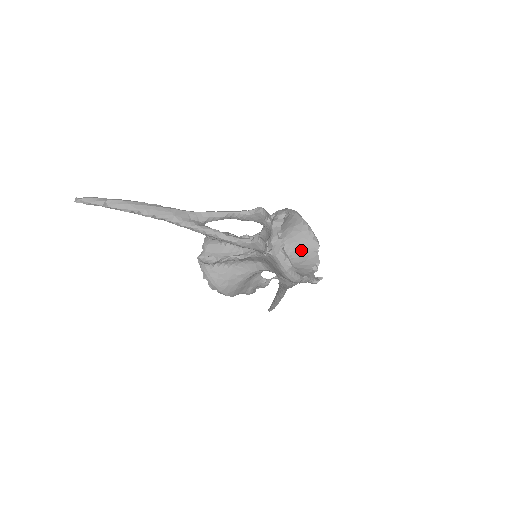
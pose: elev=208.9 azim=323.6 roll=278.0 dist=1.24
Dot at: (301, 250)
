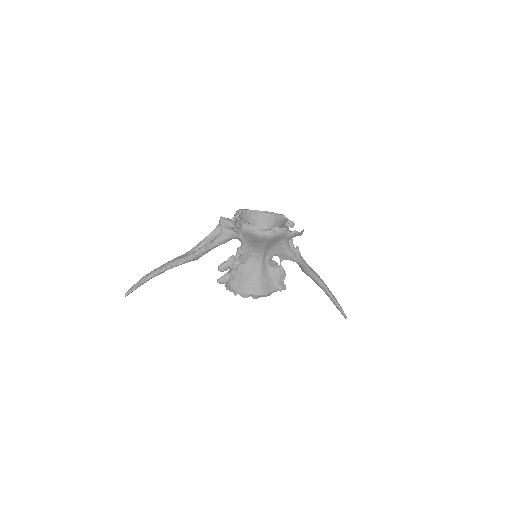
Dot at: occluded
